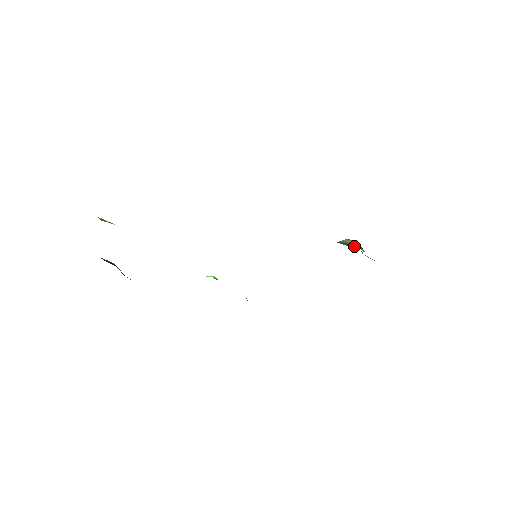
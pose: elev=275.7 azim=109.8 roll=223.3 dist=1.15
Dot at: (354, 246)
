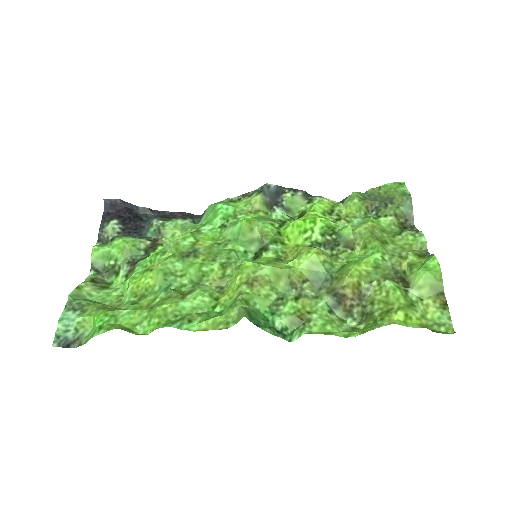
Dot at: (348, 308)
